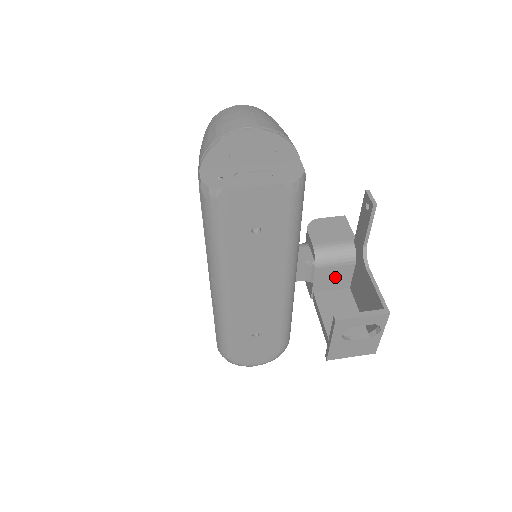
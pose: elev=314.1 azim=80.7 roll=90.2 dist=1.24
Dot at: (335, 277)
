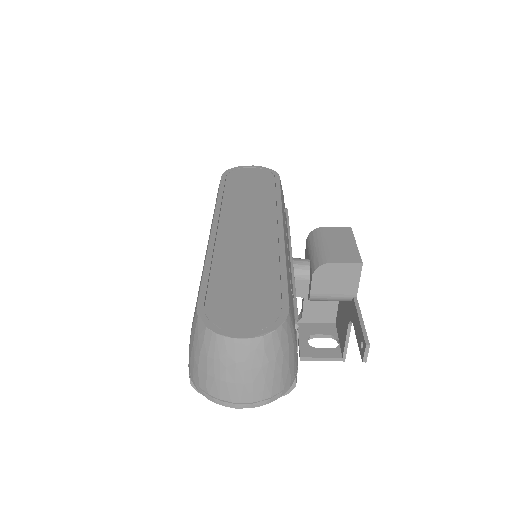
Dot at: occluded
